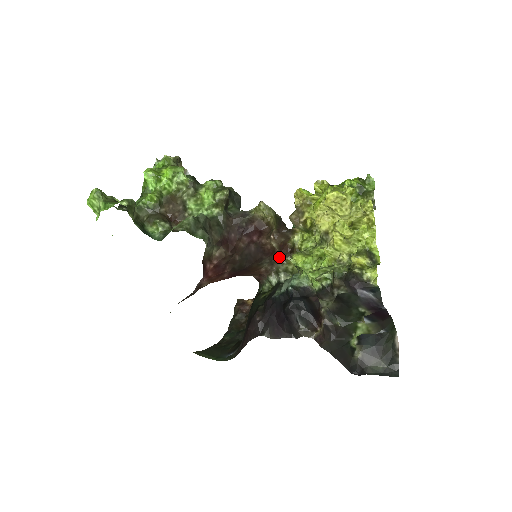
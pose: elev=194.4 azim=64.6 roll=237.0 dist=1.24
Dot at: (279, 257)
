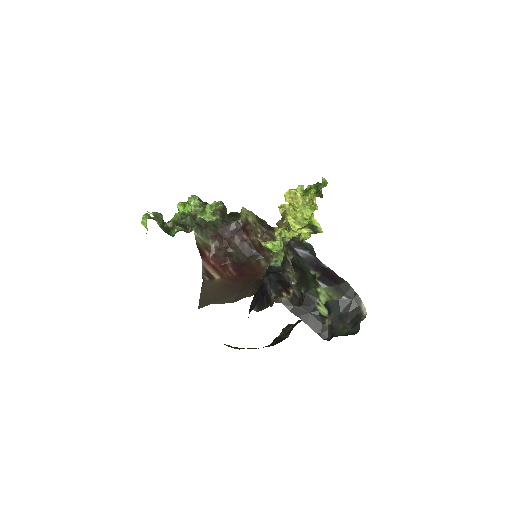
Dot at: (269, 253)
